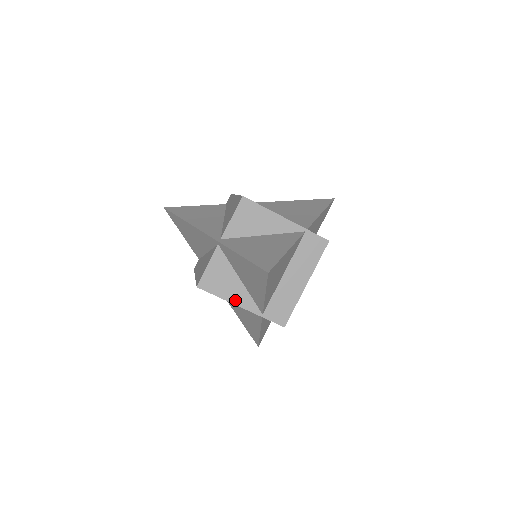
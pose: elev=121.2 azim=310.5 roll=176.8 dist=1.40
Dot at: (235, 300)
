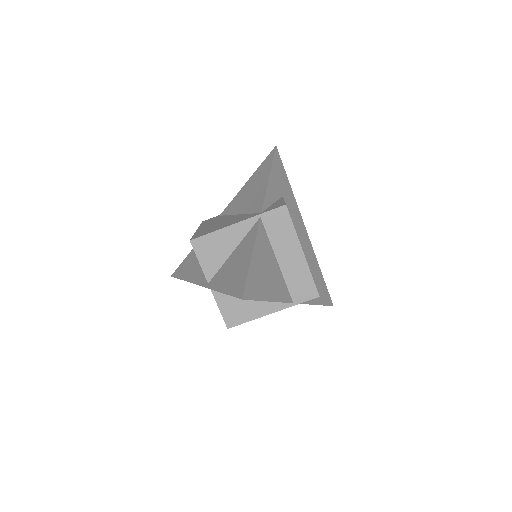
Dot at: (263, 312)
